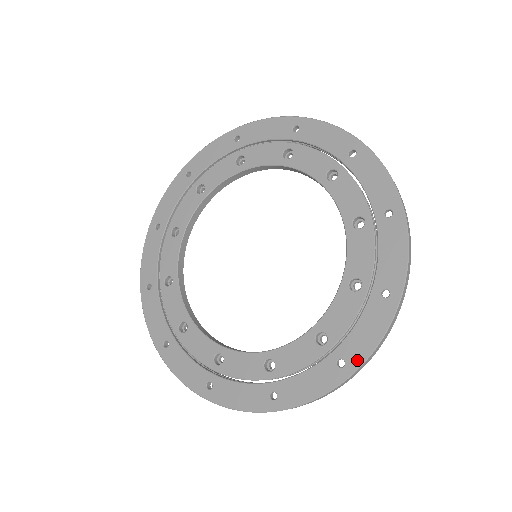
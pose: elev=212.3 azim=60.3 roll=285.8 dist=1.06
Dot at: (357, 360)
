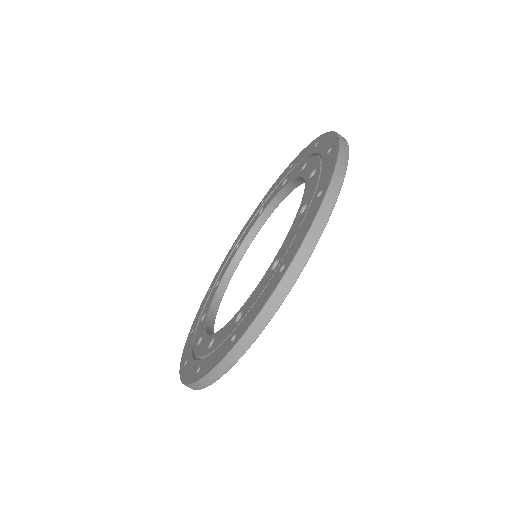
Dot at: (293, 255)
